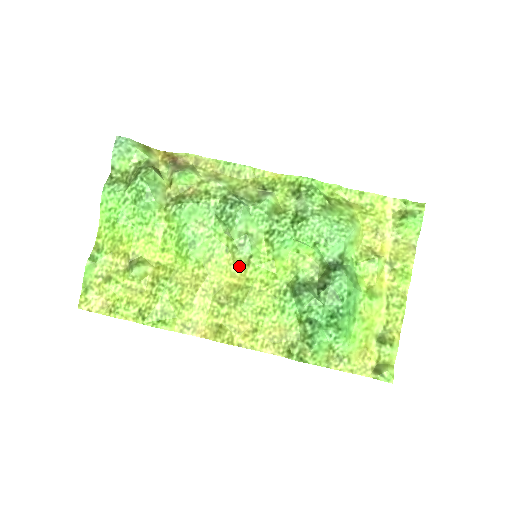
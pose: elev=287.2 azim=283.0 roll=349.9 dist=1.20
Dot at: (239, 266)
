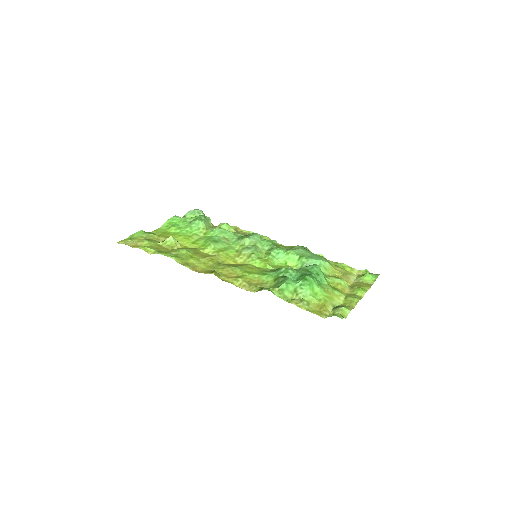
Dot at: (242, 258)
